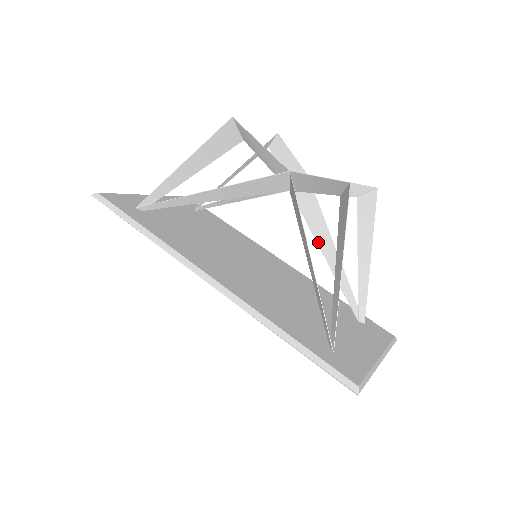
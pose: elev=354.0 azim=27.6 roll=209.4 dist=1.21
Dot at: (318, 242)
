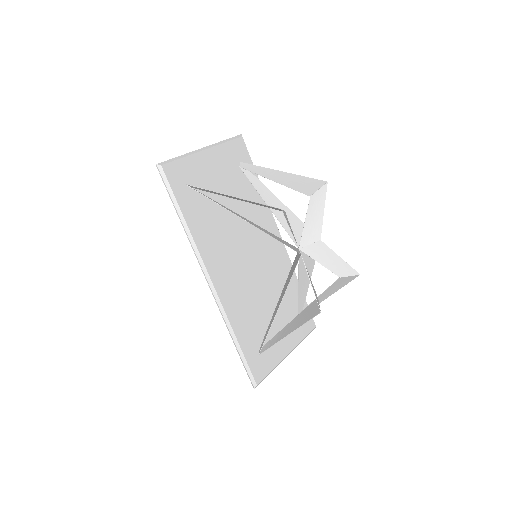
Dot at: (300, 277)
